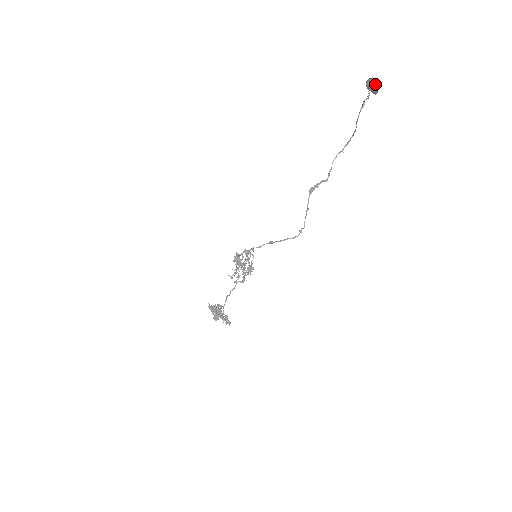
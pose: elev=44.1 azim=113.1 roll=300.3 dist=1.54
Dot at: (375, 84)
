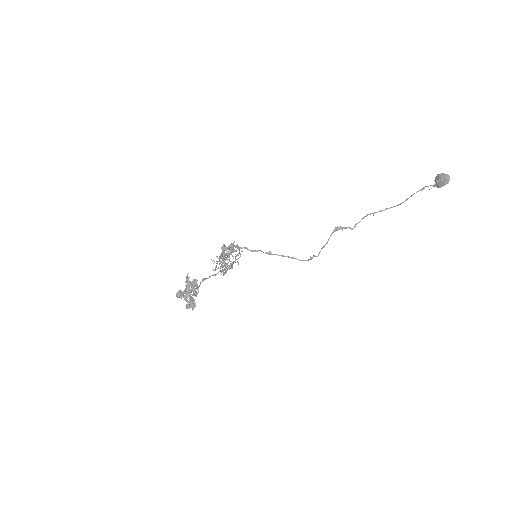
Dot at: (448, 180)
